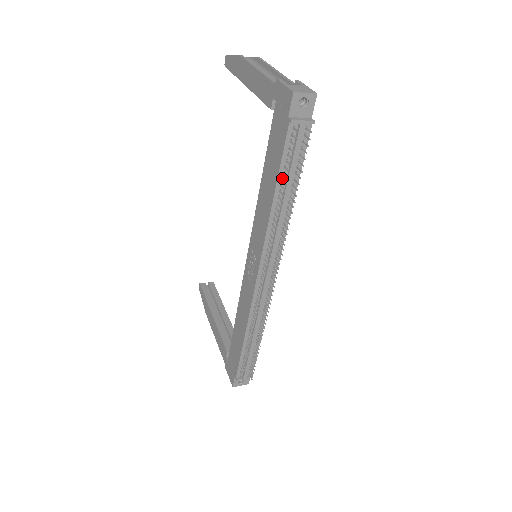
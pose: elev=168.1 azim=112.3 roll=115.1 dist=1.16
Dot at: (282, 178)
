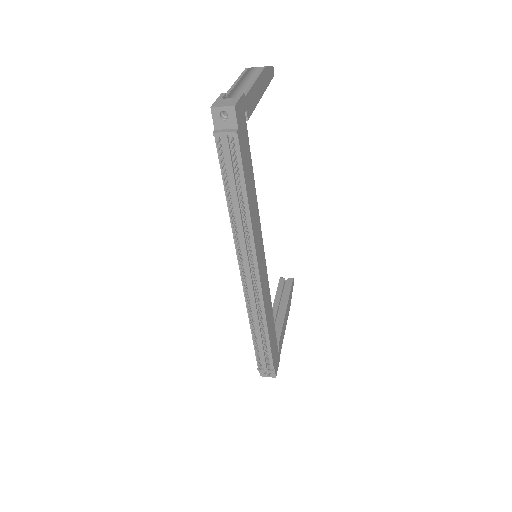
Dot at: (229, 185)
